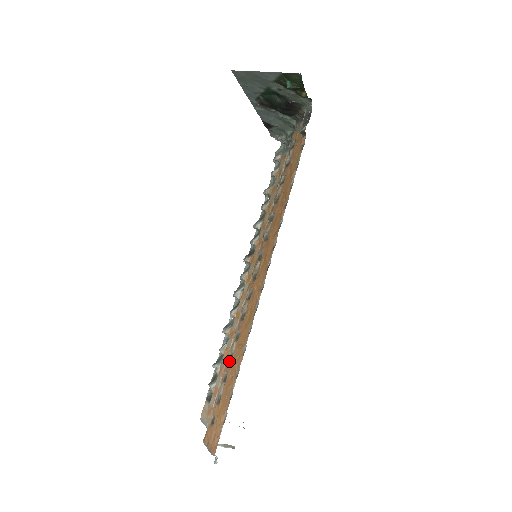
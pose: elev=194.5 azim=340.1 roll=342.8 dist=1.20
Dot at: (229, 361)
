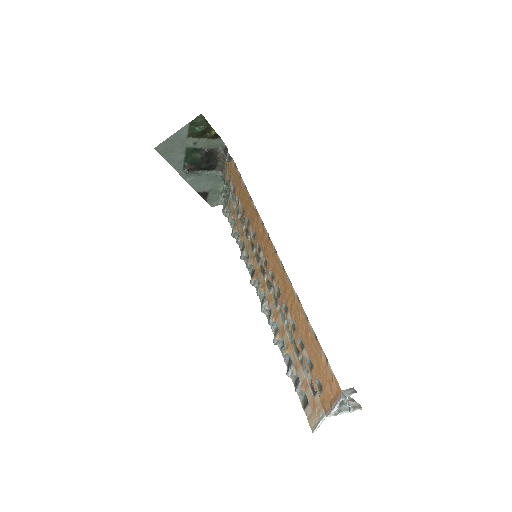
Dot at: (294, 331)
